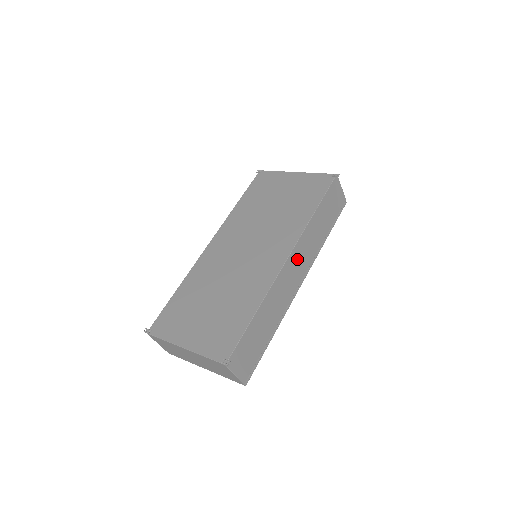
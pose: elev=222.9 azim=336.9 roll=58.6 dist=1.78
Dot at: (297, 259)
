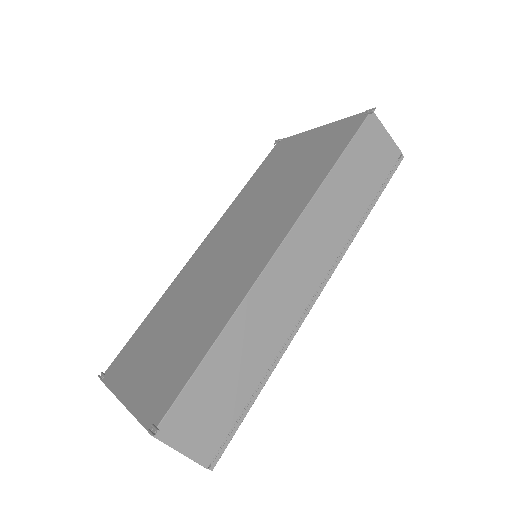
Dot at: (302, 250)
